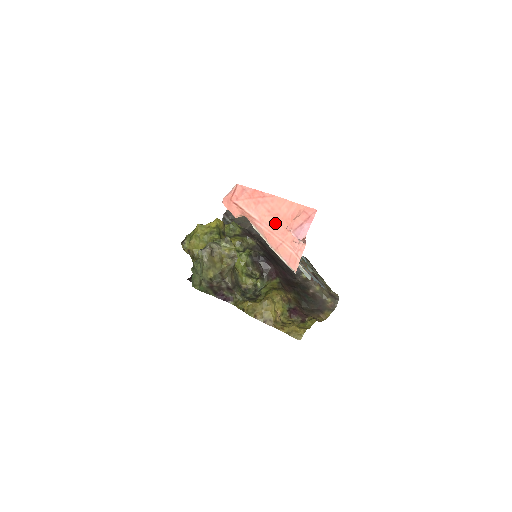
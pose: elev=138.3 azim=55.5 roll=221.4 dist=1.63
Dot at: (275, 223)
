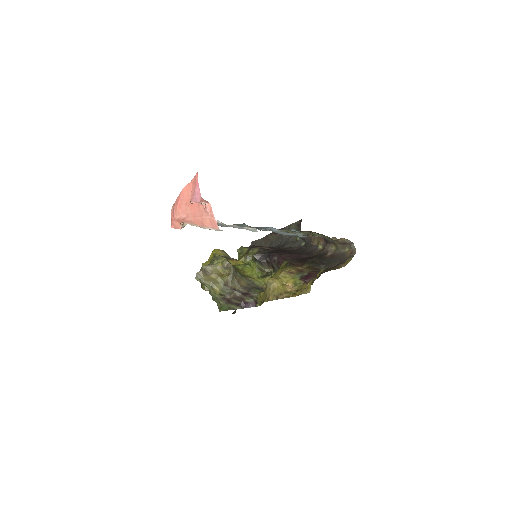
Dot at: (193, 208)
